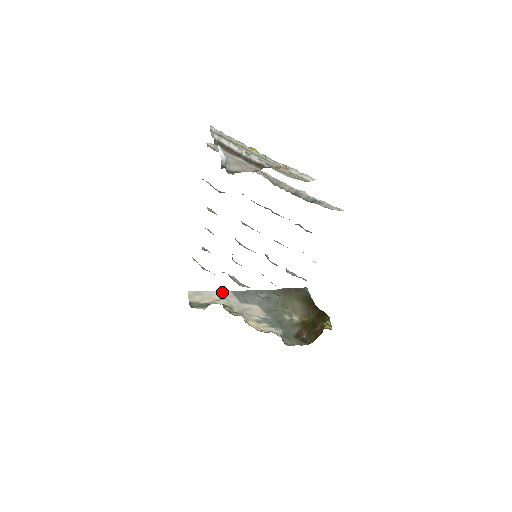
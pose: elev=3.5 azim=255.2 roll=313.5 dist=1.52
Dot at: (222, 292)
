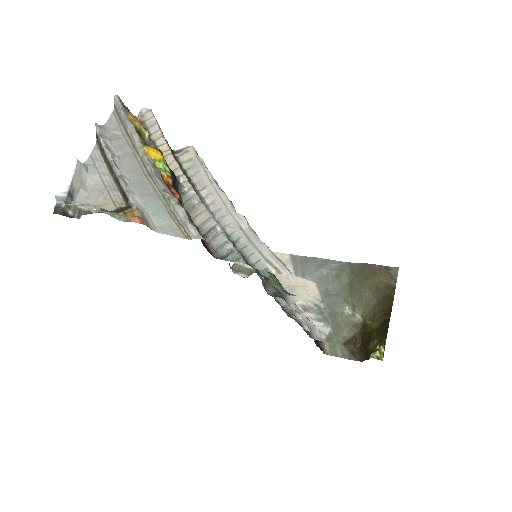
Dot at: (278, 254)
